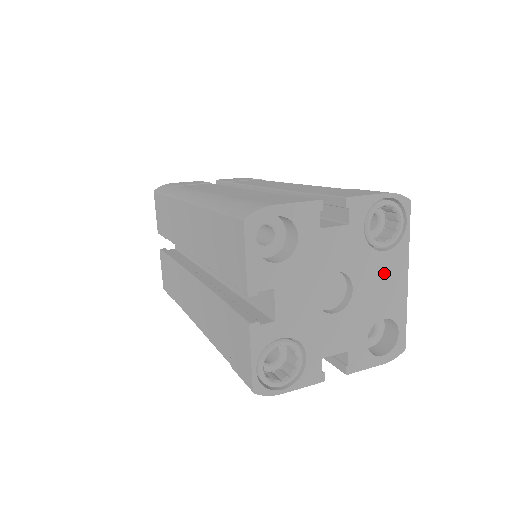
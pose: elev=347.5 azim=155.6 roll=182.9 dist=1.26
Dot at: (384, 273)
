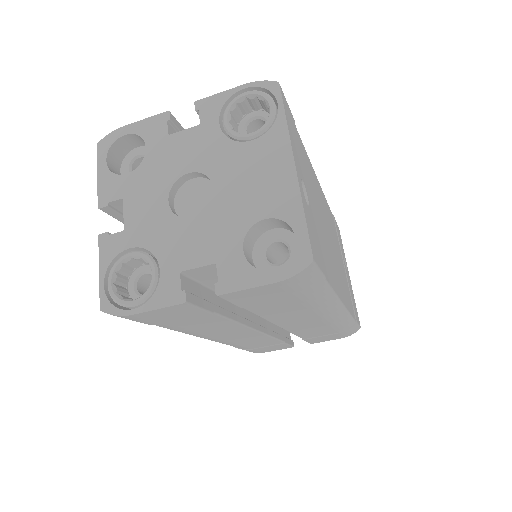
Dot at: (255, 164)
